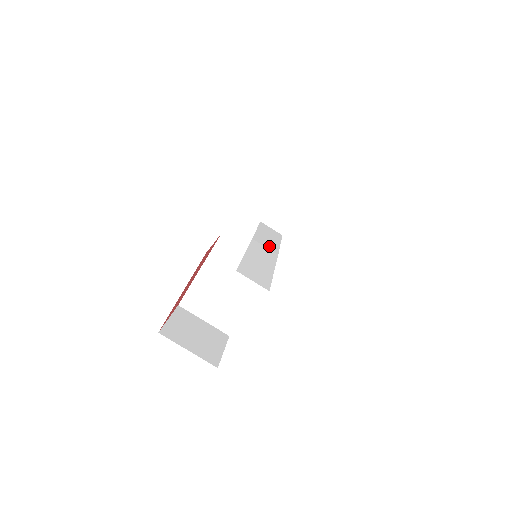
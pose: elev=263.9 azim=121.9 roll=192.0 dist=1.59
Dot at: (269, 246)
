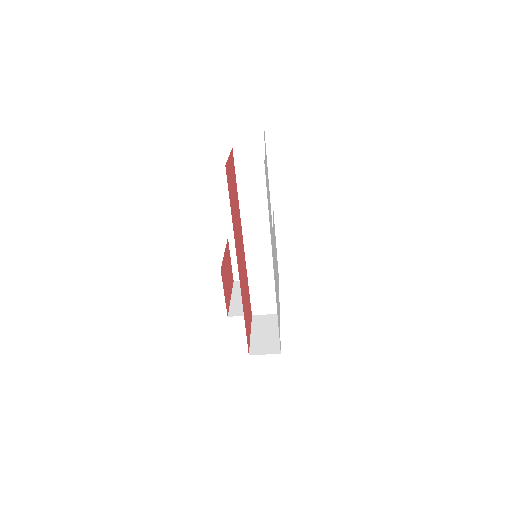
Dot at: (260, 224)
